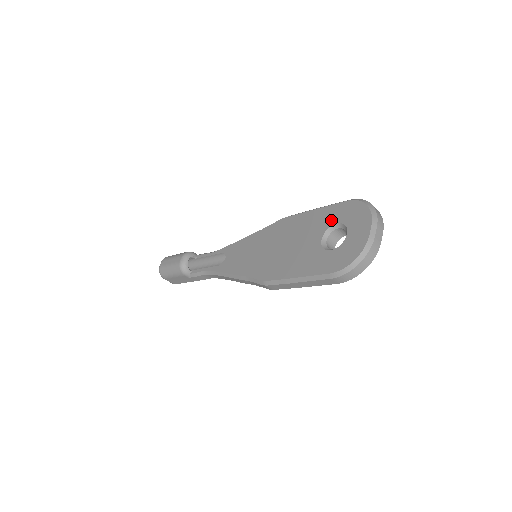
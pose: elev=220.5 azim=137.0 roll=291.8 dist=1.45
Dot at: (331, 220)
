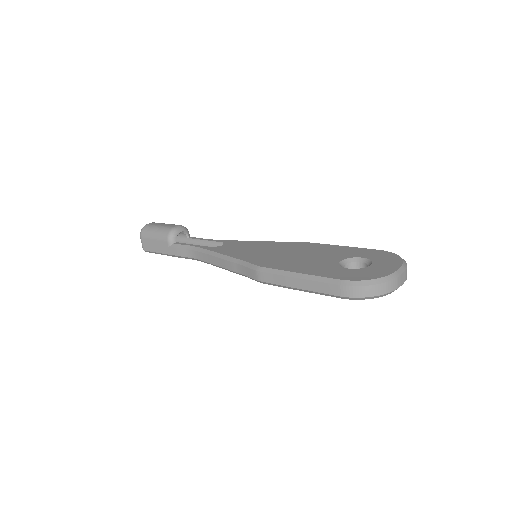
Dot at: (357, 254)
